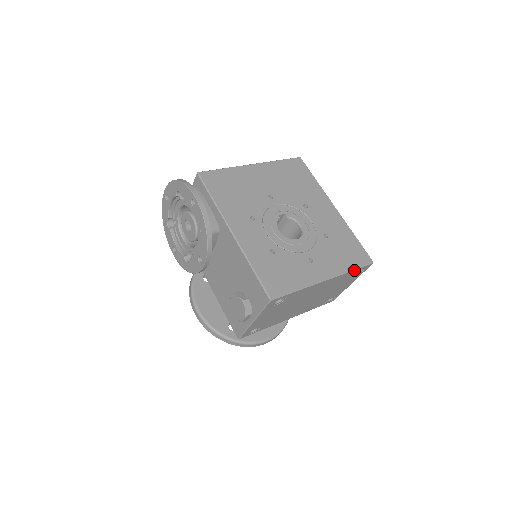
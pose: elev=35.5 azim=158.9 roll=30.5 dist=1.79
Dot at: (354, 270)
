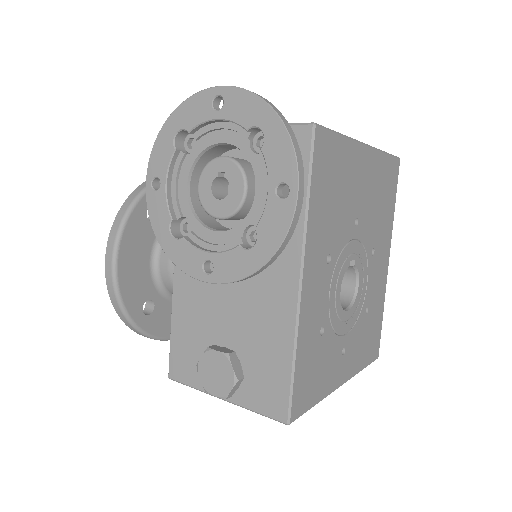
Dot at: occluded
